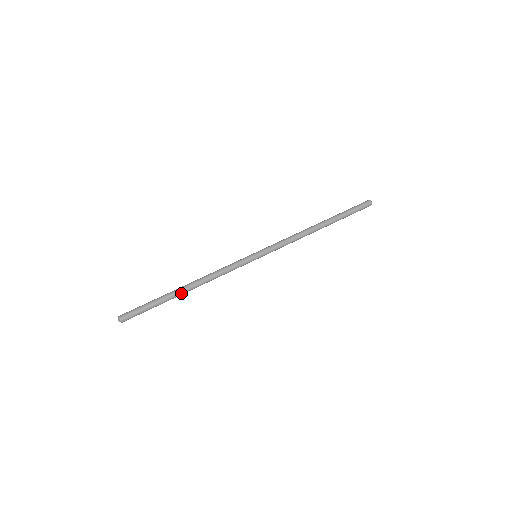
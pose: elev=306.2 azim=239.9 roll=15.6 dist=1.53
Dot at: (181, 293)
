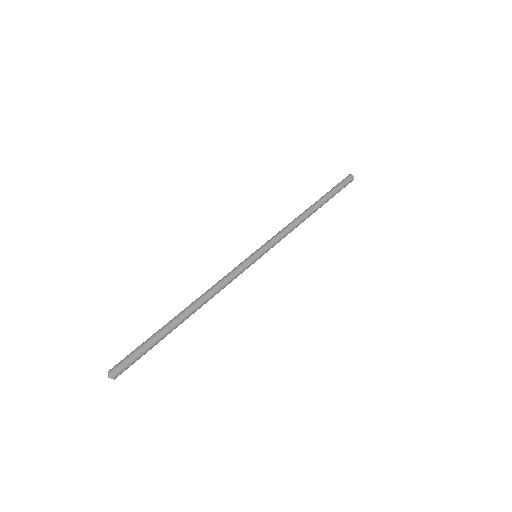
Dot at: (182, 320)
